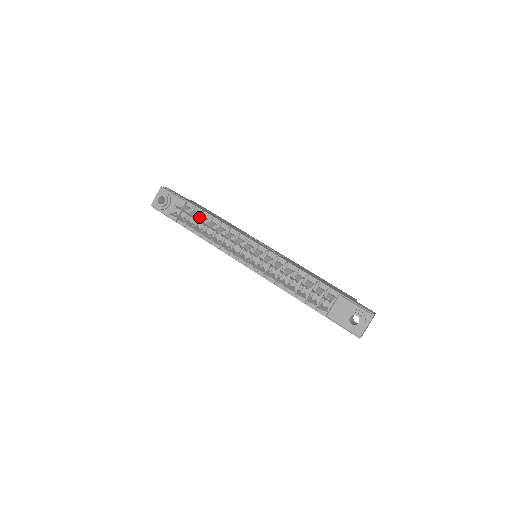
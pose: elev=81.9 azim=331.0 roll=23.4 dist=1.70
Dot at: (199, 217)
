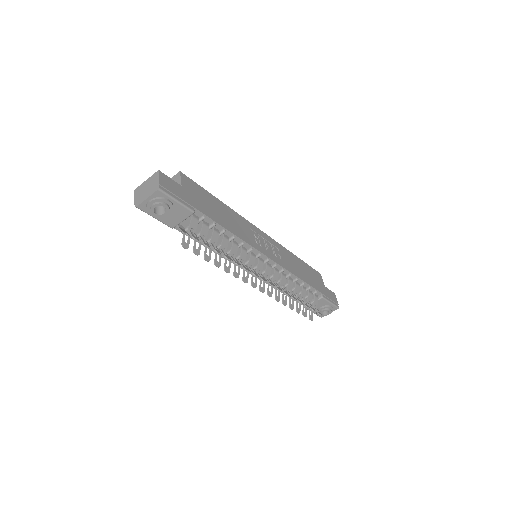
Dot at: (213, 236)
